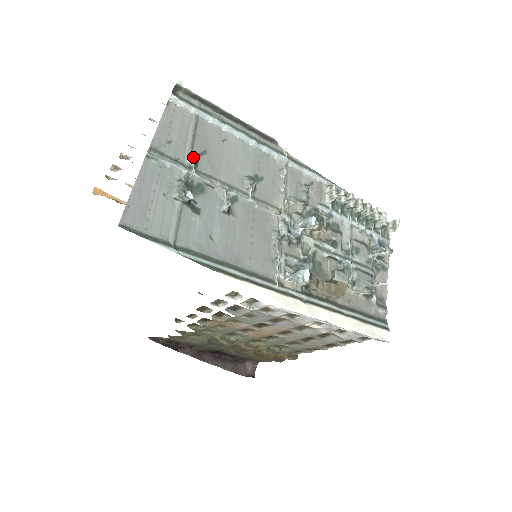
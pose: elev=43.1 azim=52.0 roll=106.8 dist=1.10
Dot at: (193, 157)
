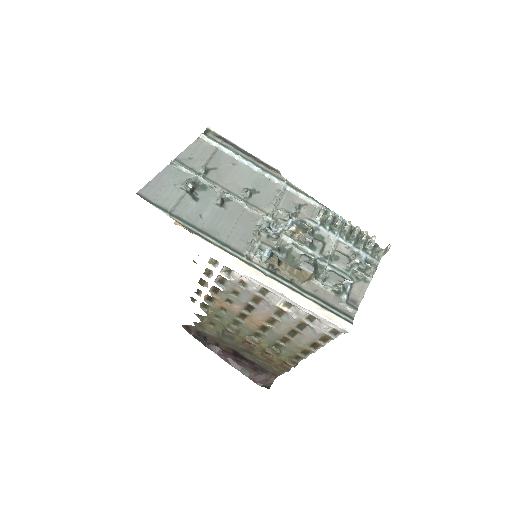
Dot at: (203, 168)
